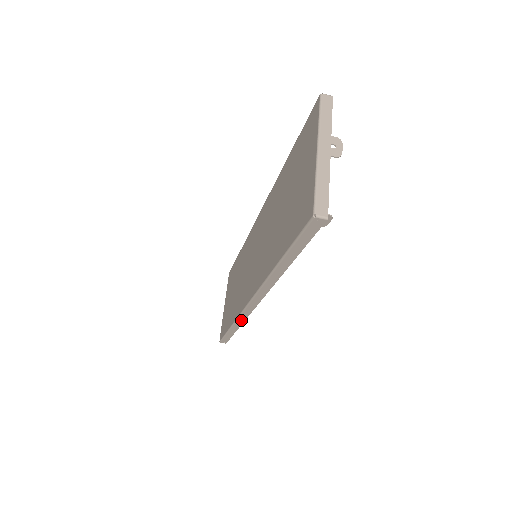
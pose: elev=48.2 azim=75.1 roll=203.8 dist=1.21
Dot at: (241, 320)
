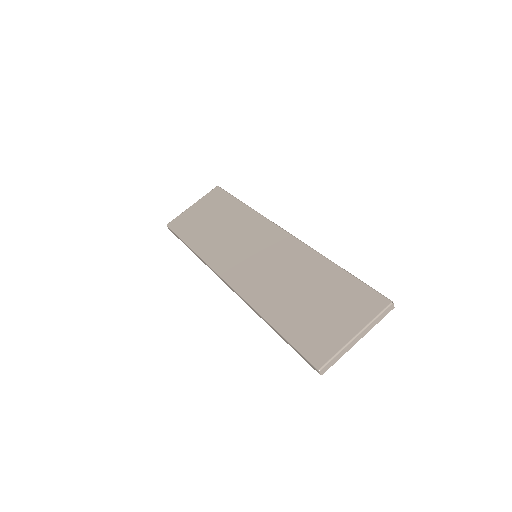
Dot at: (203, 261)
